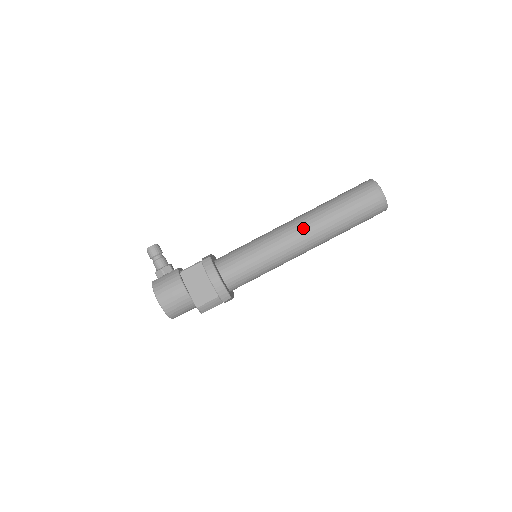
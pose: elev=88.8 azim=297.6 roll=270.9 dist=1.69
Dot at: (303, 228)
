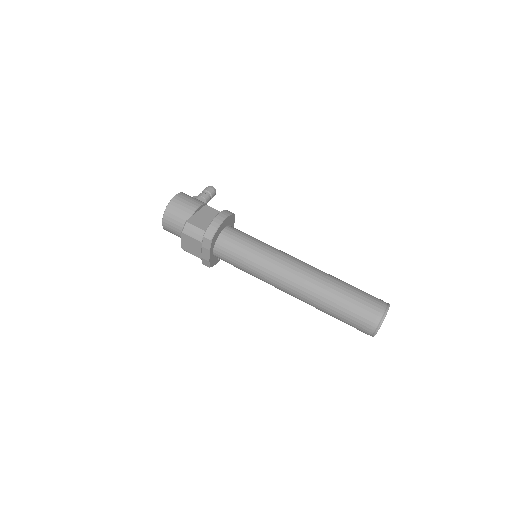
Dot at: (307, 267)
